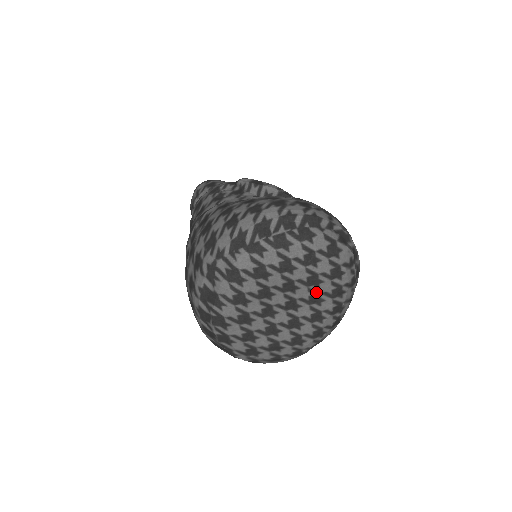
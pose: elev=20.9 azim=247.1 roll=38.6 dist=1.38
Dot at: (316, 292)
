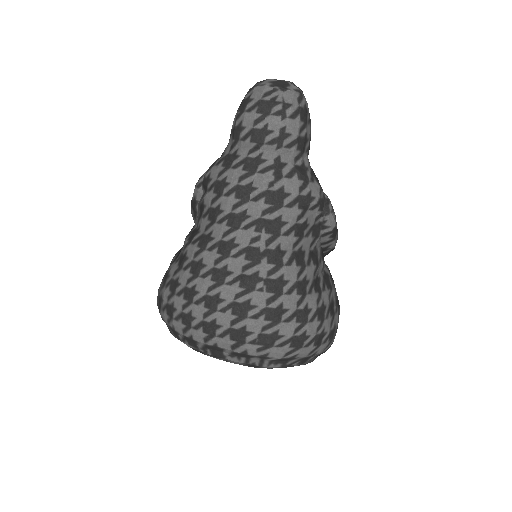
Dot at: occluded
